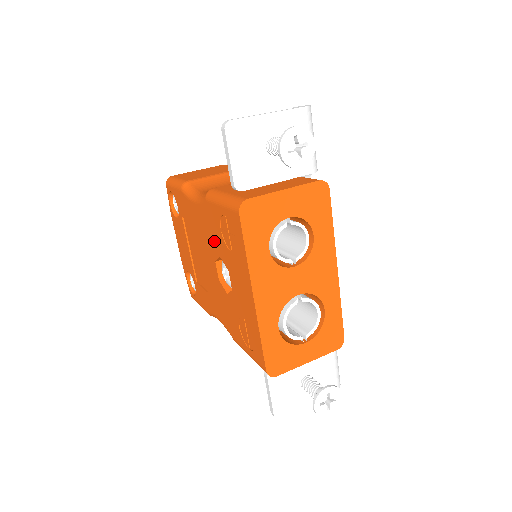
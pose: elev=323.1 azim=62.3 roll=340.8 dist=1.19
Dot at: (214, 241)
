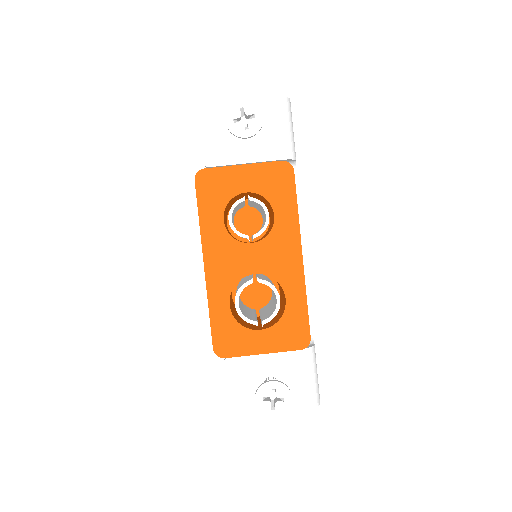
Dot at: occluded
